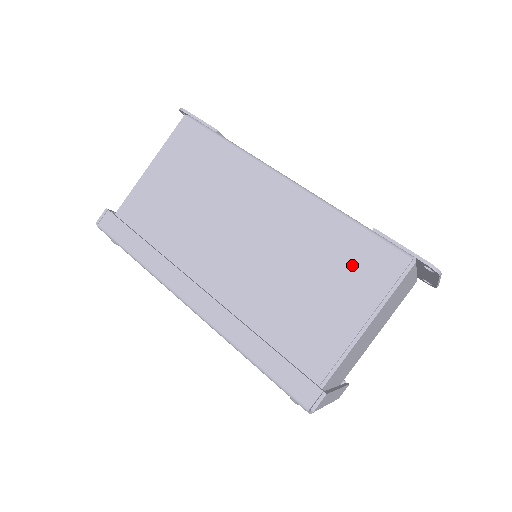
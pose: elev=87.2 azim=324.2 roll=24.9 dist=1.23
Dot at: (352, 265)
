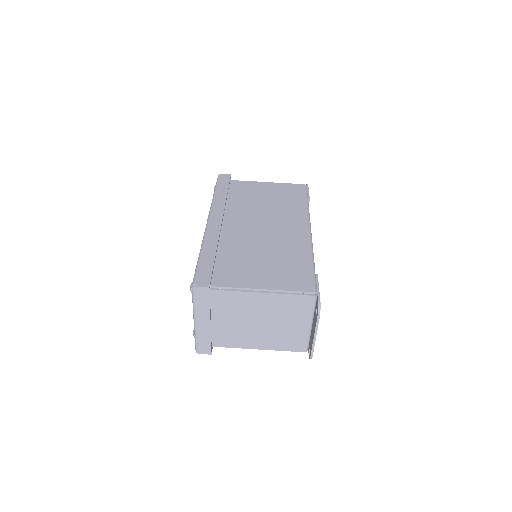
Dot at: (289, 271)
